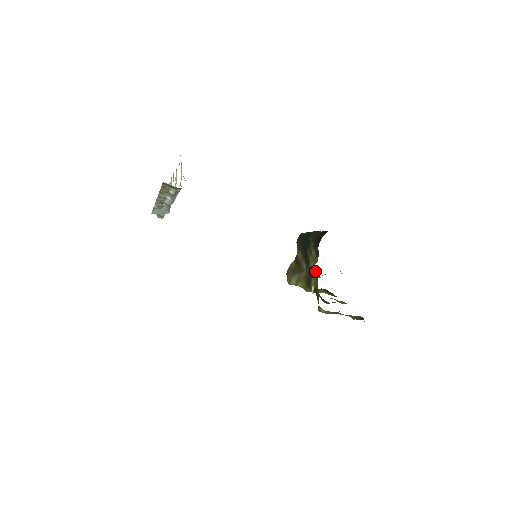
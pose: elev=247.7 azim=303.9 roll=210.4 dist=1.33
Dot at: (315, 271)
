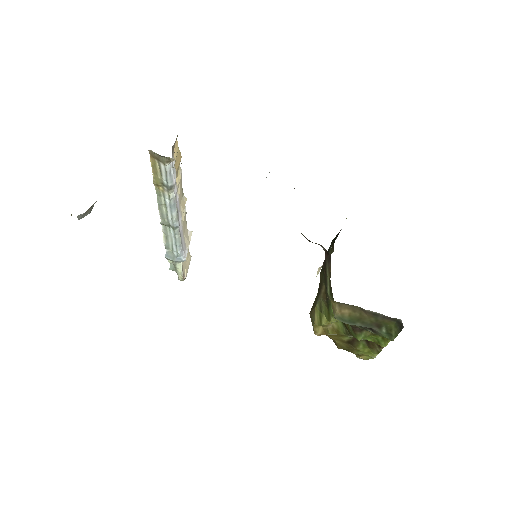
Dot at: (327, 260)
